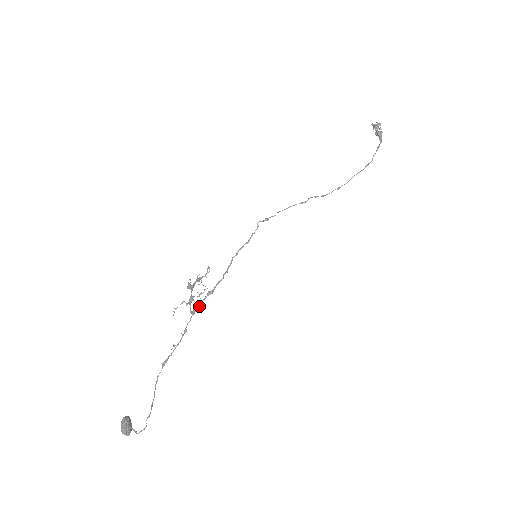
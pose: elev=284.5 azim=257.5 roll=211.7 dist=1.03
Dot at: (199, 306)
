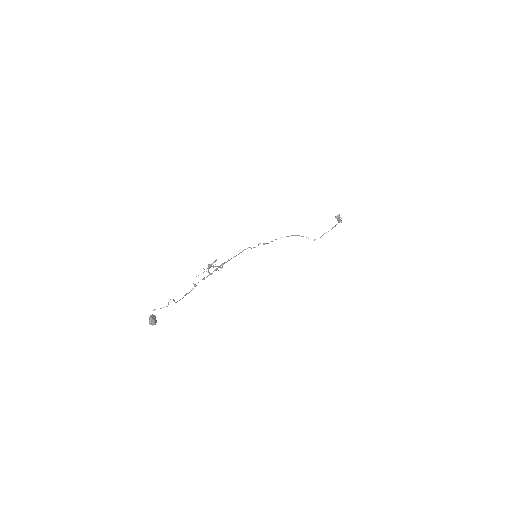
Dot at: occluded
